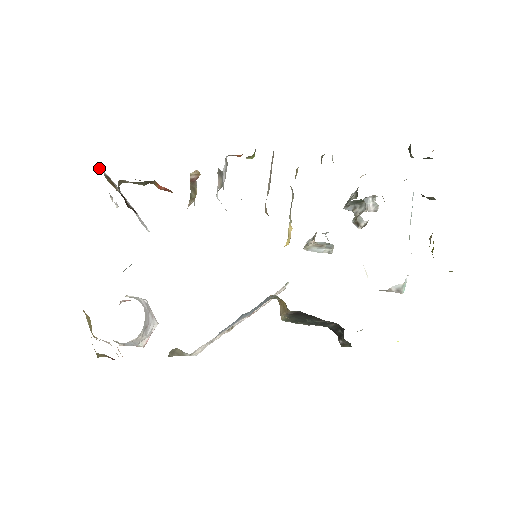
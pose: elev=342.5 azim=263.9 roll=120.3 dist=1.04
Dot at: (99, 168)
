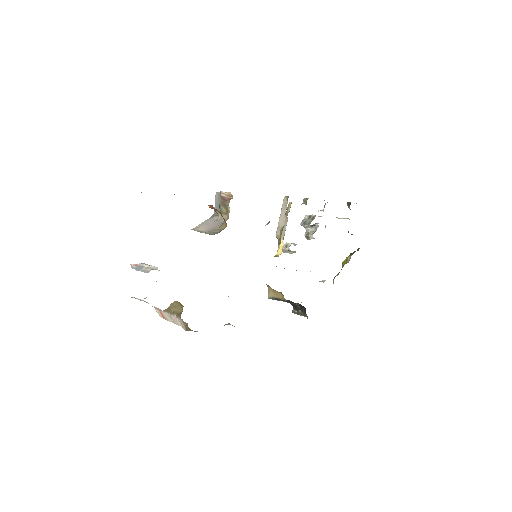
Dot at: occluded
